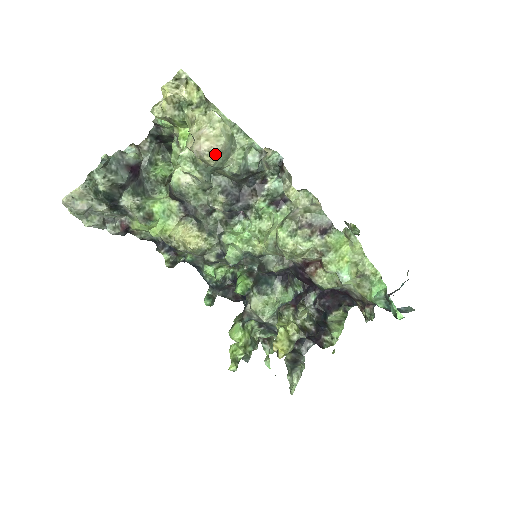
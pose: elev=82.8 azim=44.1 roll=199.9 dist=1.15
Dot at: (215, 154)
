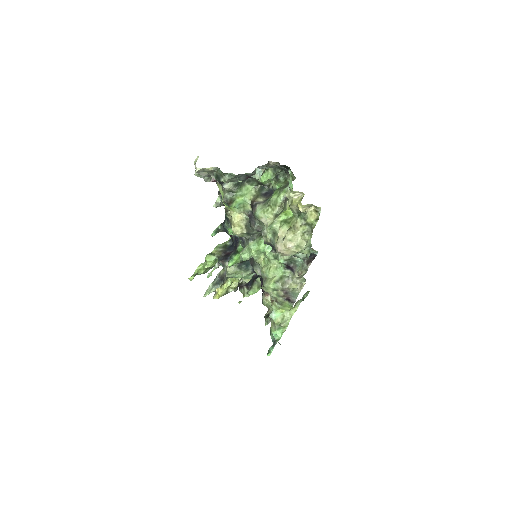
Dot at: (283, 255)
